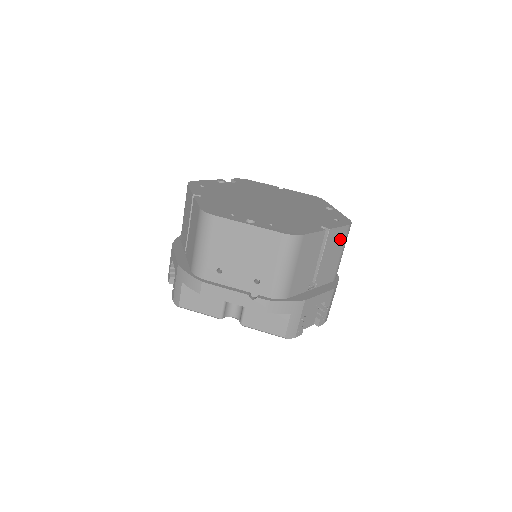
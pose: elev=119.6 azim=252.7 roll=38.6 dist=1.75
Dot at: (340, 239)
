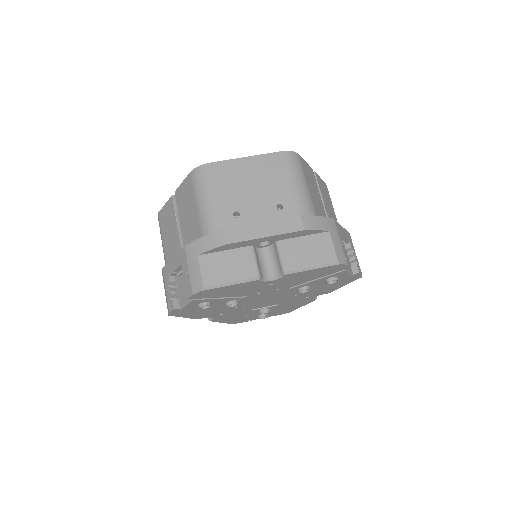
Dot at: (326, 193)
